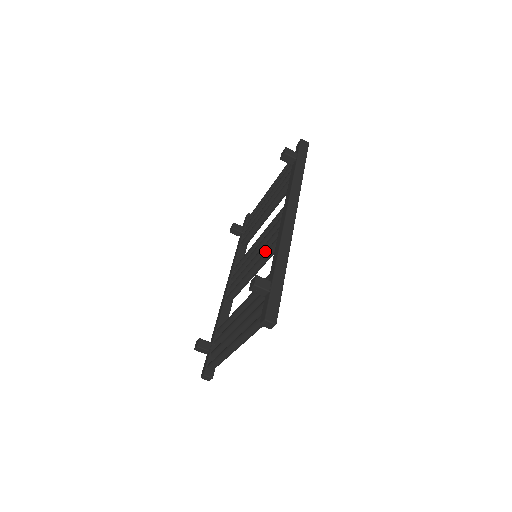
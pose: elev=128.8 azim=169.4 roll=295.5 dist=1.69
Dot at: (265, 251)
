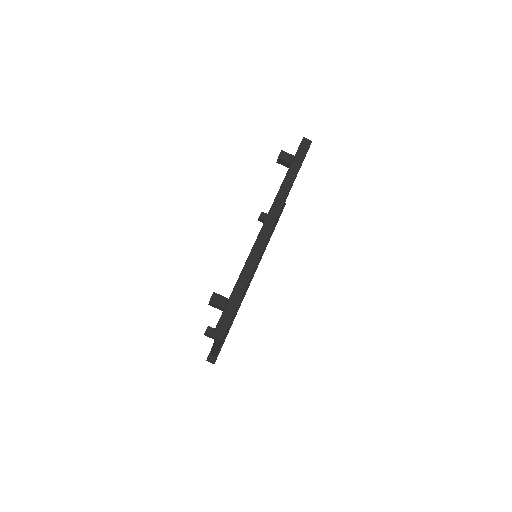
Dot at: occluded
